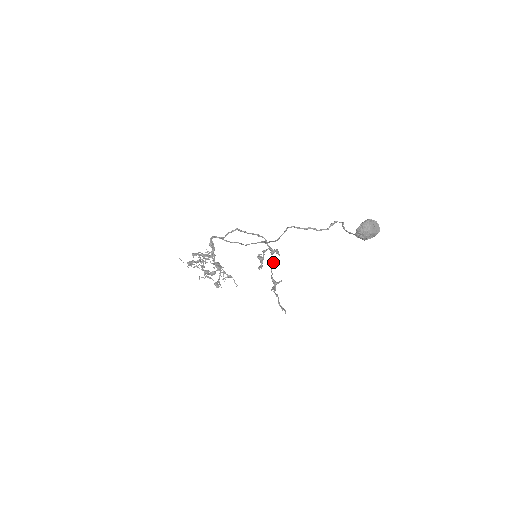
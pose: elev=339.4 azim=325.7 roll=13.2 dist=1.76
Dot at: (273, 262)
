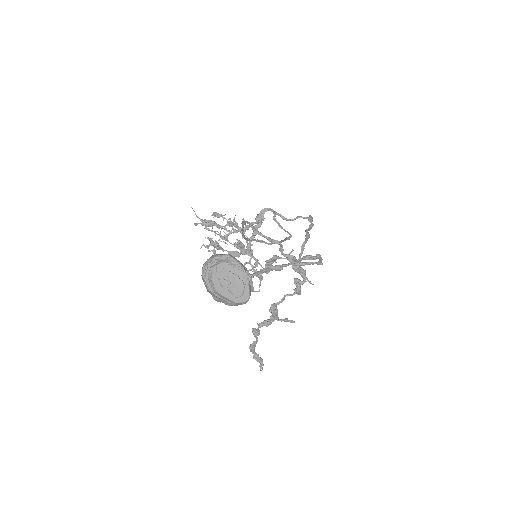
Dot at: (299, 286)
